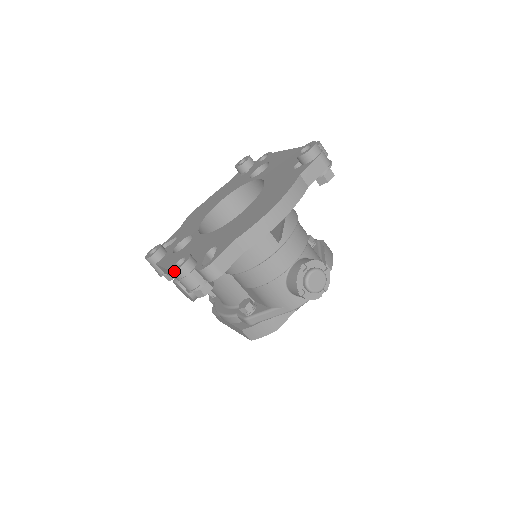
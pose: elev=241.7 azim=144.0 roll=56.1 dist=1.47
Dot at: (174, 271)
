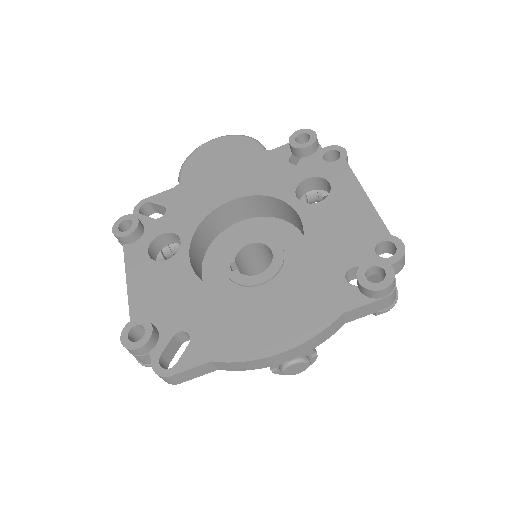
Dot at: (123, 346)
